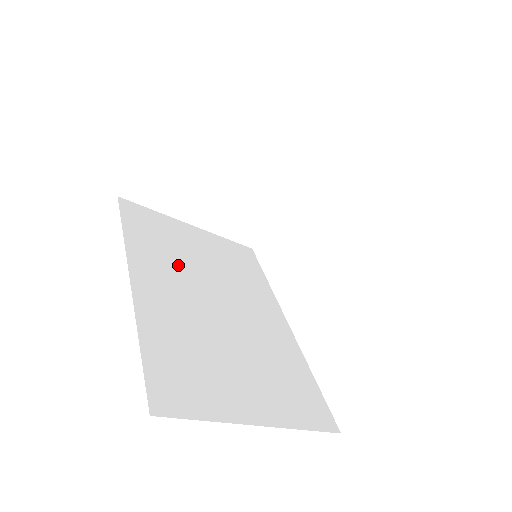
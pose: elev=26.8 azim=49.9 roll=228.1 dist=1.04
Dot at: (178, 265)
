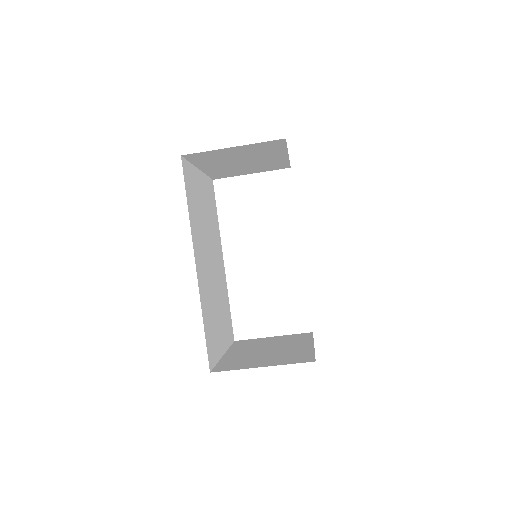
Dot at: (202, 231)
